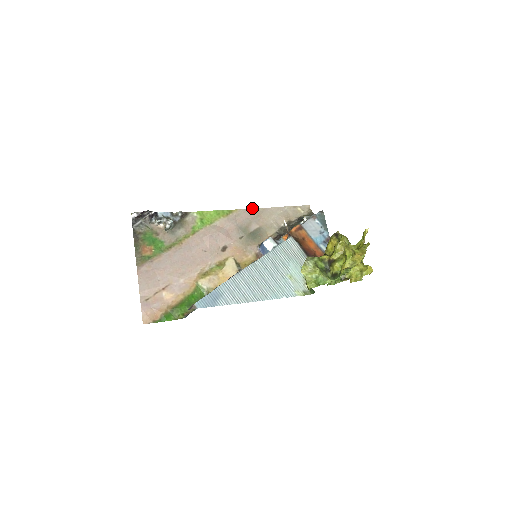
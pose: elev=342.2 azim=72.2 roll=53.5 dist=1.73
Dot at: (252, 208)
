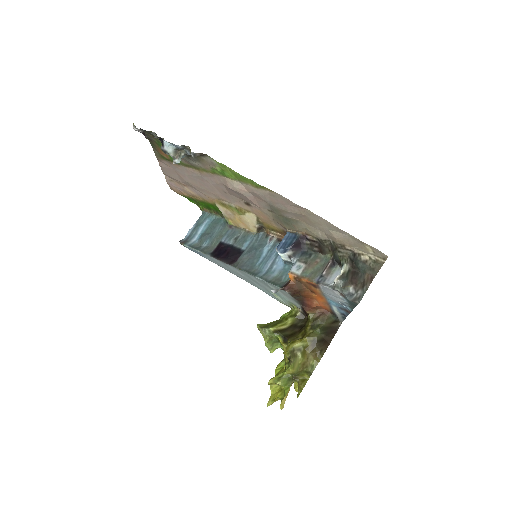
Dot at: occluded
